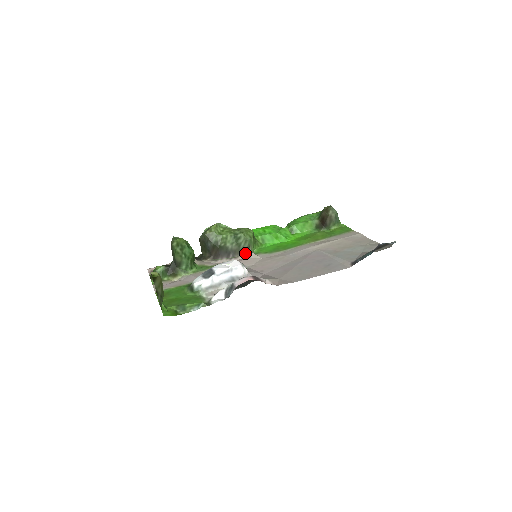
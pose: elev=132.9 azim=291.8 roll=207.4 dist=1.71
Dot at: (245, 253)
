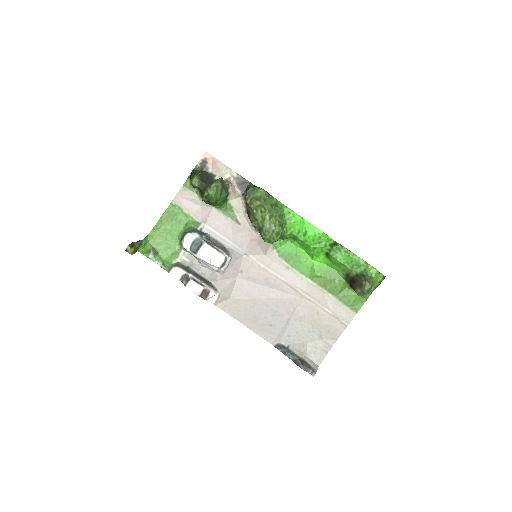
Dot at: occluded
